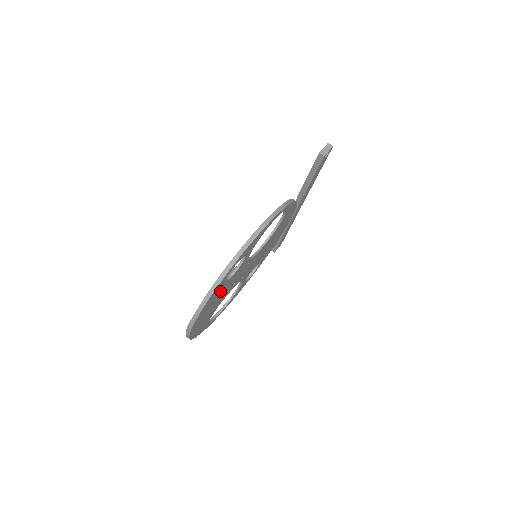
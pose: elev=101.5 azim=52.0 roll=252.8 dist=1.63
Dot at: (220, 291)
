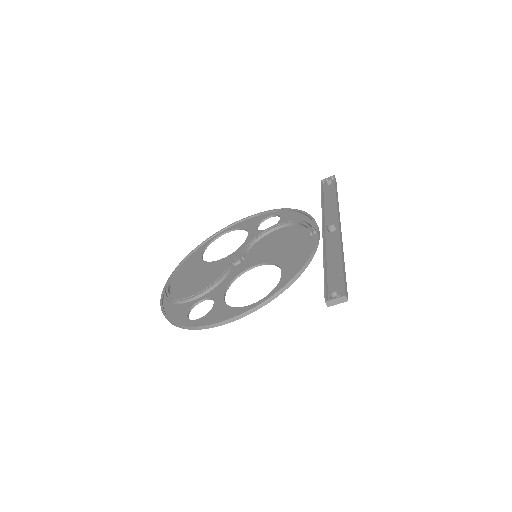
Dot at: occluded
